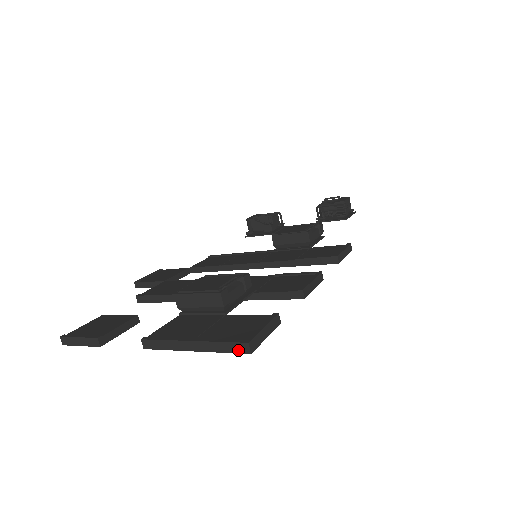
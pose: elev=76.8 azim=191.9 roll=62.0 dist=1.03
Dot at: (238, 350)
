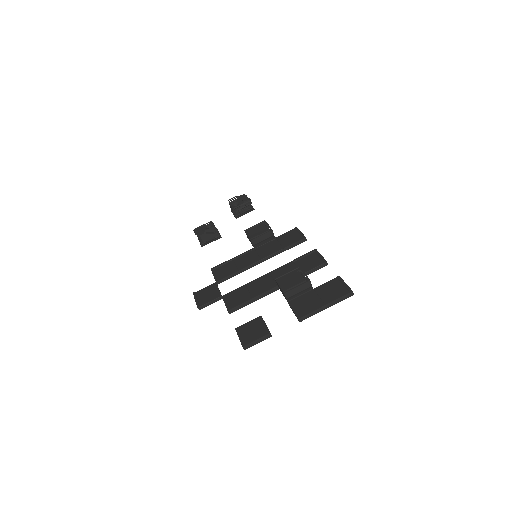
Dot at: (348, 296)
